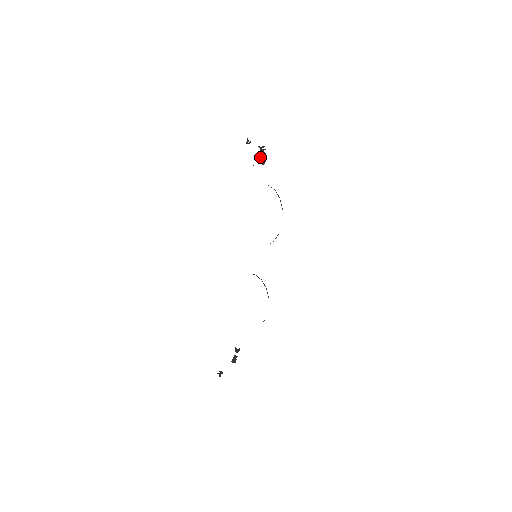
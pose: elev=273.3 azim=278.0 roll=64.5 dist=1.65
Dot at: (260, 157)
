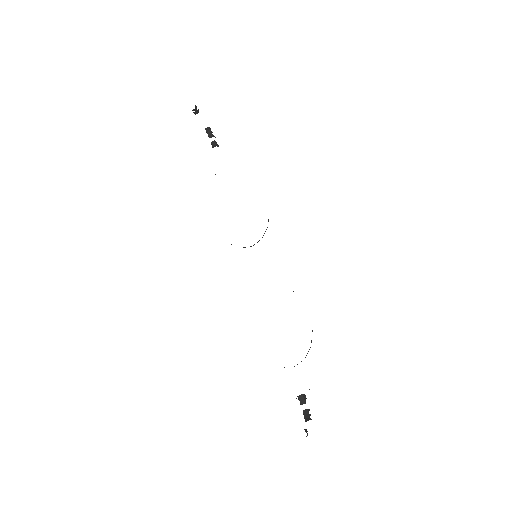
Dot at: (211, 142)
